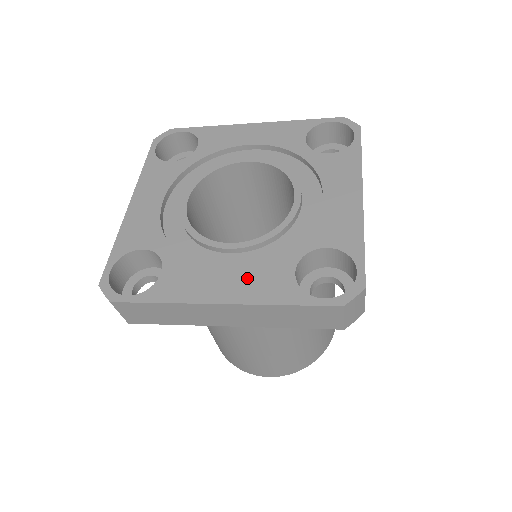
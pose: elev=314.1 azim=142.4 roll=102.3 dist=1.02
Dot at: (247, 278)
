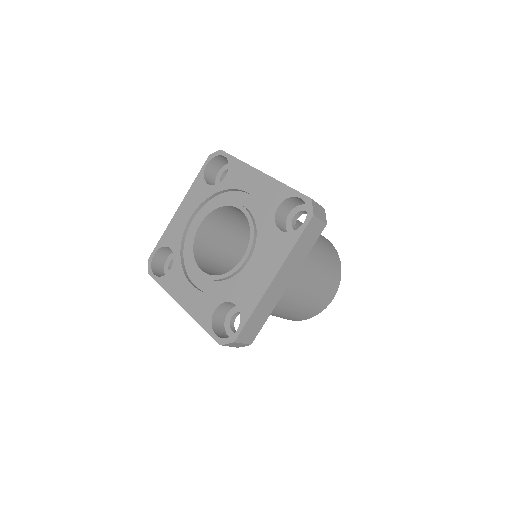
Dot at: (196, 299)
